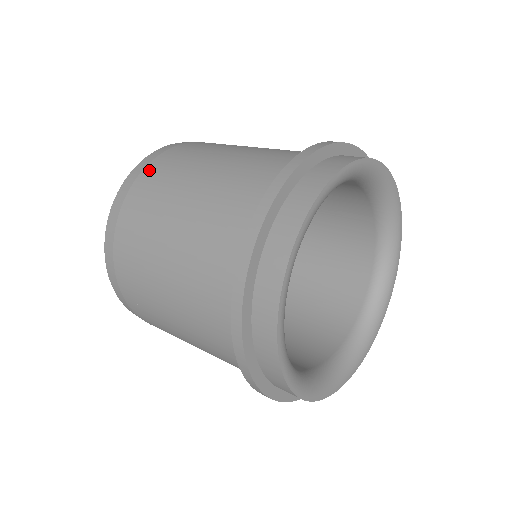
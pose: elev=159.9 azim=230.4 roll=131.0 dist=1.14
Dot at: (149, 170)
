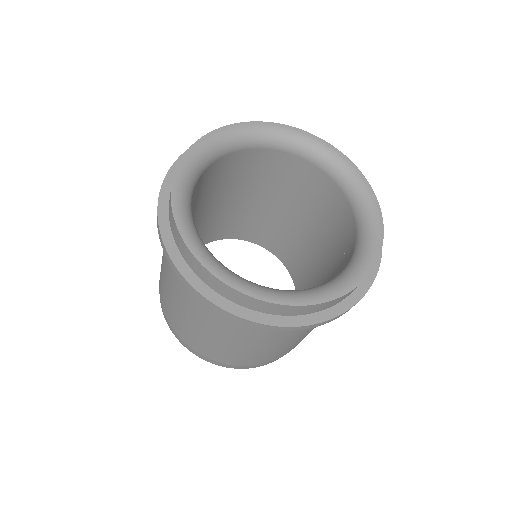
Dot at: (159, 283)
